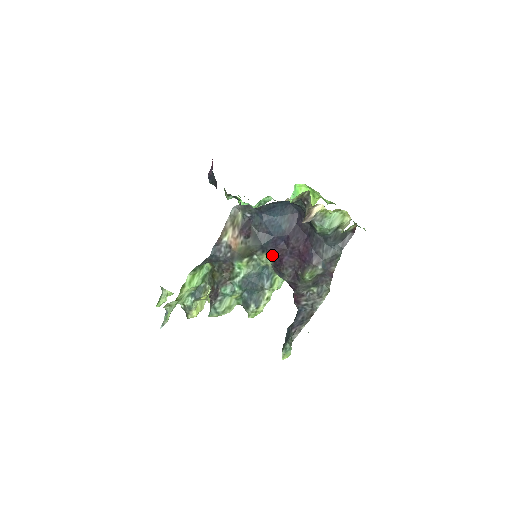
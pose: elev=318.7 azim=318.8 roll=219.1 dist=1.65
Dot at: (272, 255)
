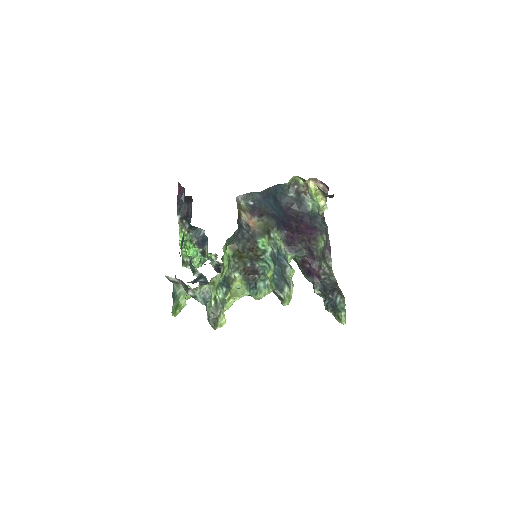
Dot at: (283, 235)
